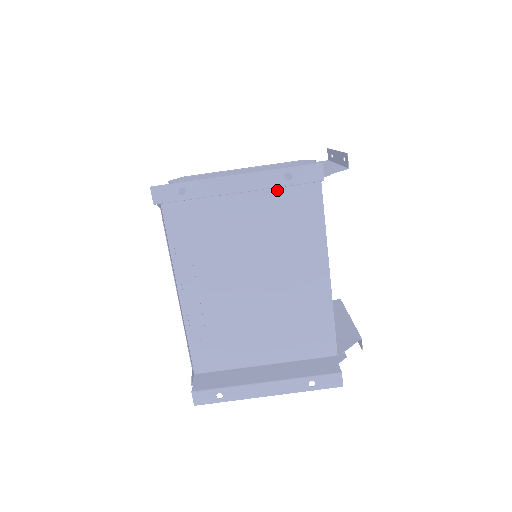
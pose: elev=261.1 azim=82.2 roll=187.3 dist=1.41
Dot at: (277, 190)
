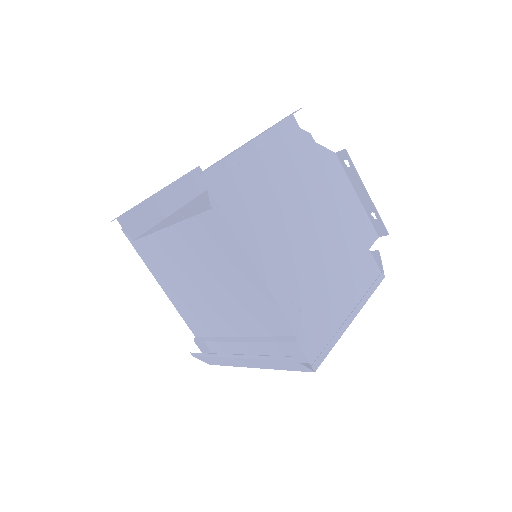
Dot at: (195, 198)
